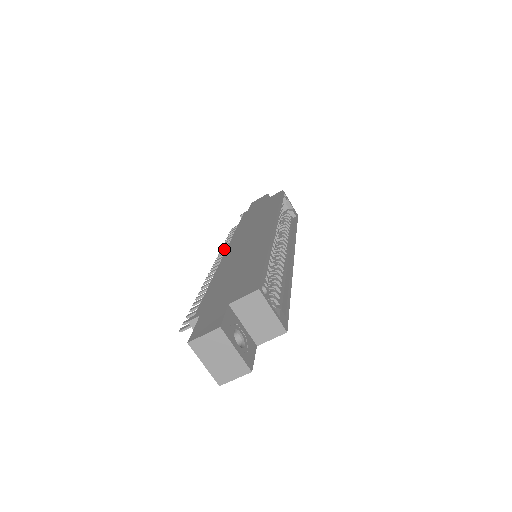
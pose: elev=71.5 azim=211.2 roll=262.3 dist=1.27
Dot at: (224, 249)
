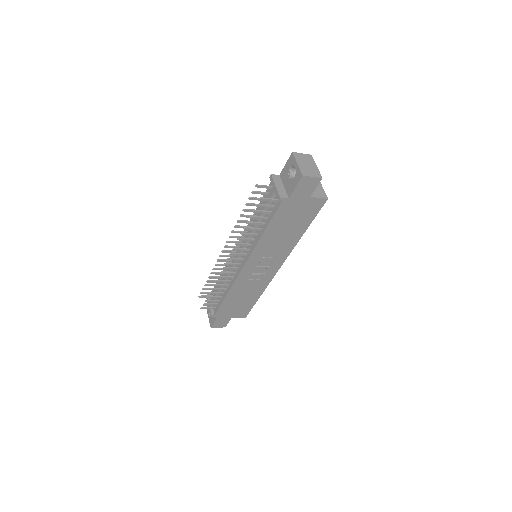
Dot at: (217, 268)
